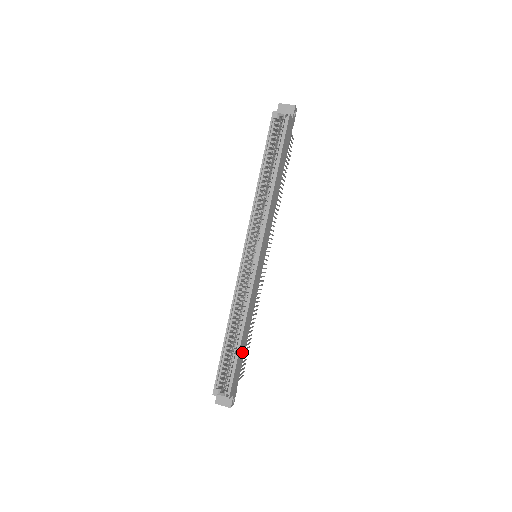
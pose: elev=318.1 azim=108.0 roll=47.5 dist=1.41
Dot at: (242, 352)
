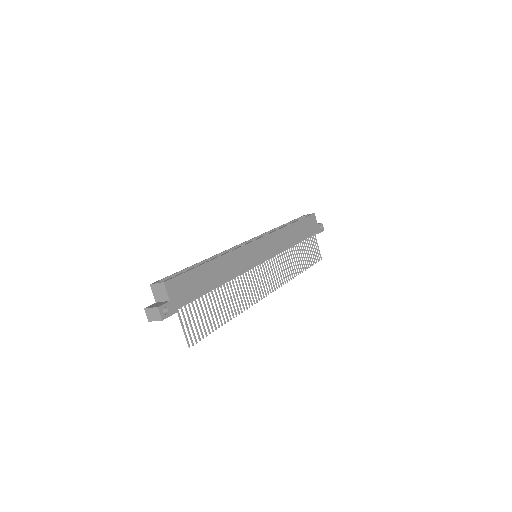
Dot at: (203, 283)
